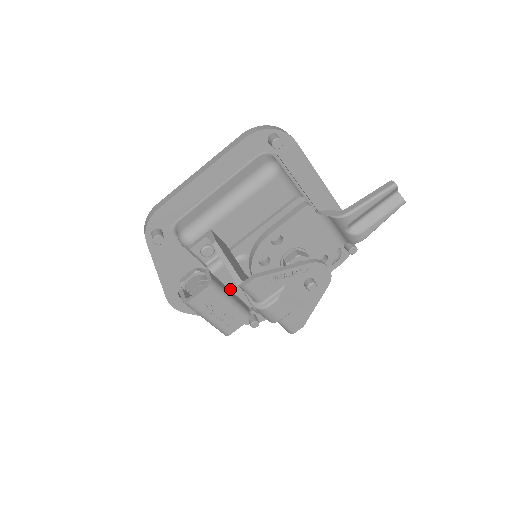
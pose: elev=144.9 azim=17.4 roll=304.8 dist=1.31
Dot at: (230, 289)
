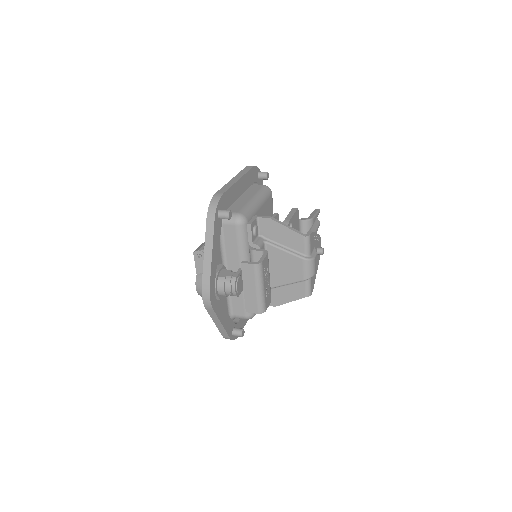
Dot at: occluded
